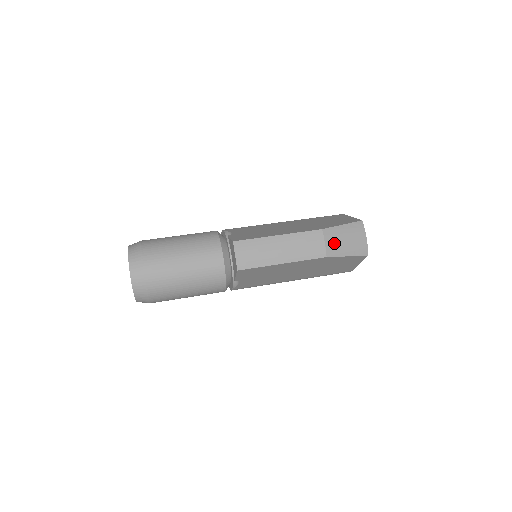
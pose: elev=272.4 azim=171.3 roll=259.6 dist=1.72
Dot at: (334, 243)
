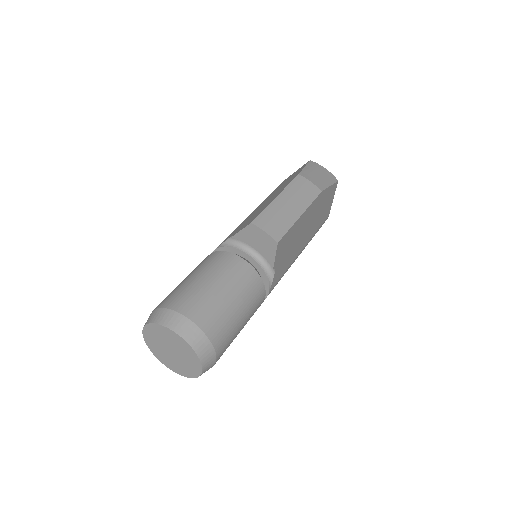
Dot at: (315, 180)
